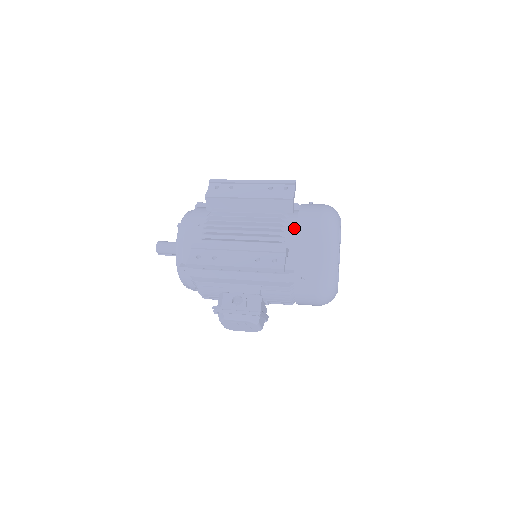
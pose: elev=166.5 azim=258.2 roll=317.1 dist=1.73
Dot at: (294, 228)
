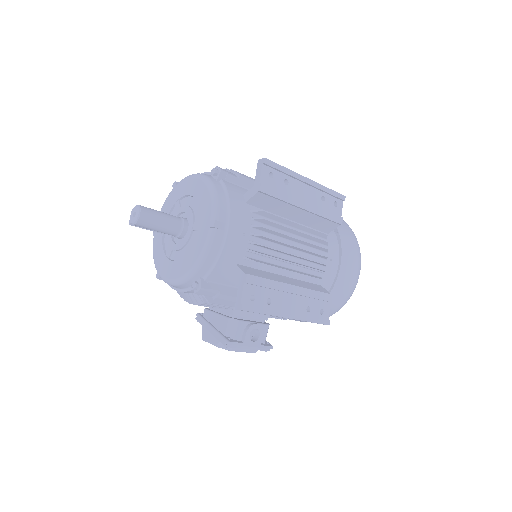
Dot at: (333, 262)
